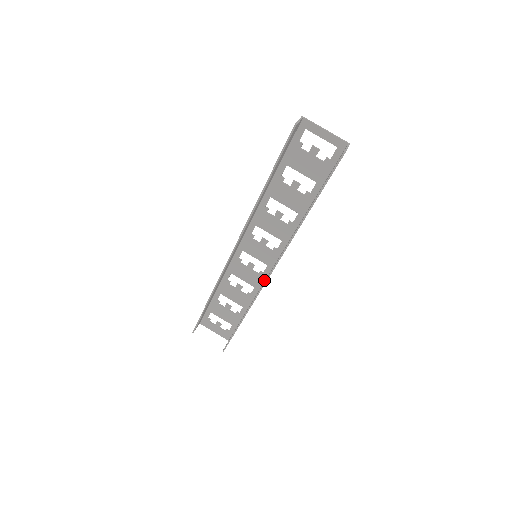
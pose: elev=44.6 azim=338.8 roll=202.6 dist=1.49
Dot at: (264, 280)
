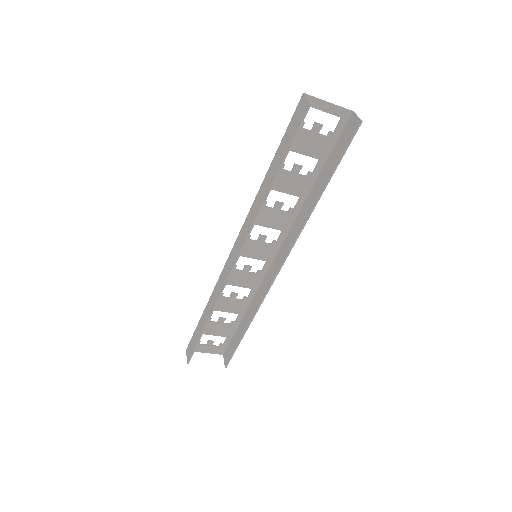
Dot at: (263, 278)
